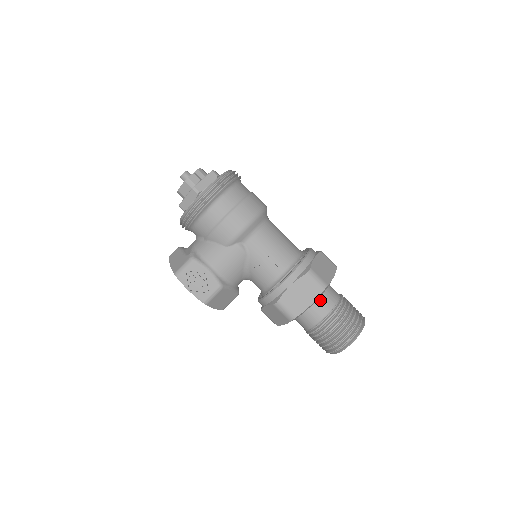
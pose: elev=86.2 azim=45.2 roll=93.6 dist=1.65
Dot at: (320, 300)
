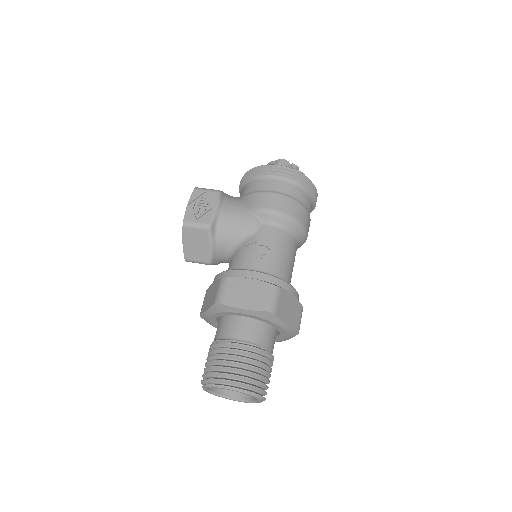
Dot at: (255, 325)
